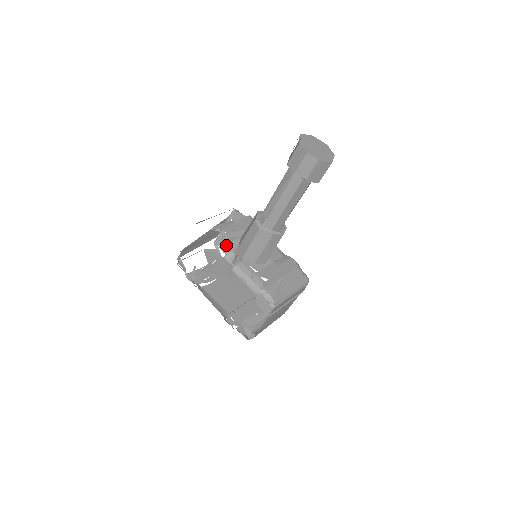
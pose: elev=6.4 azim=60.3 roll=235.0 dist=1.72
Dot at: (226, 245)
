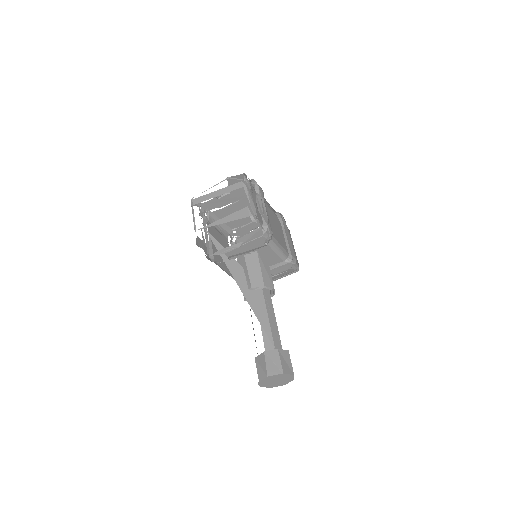
Dot at: (252, 187)
